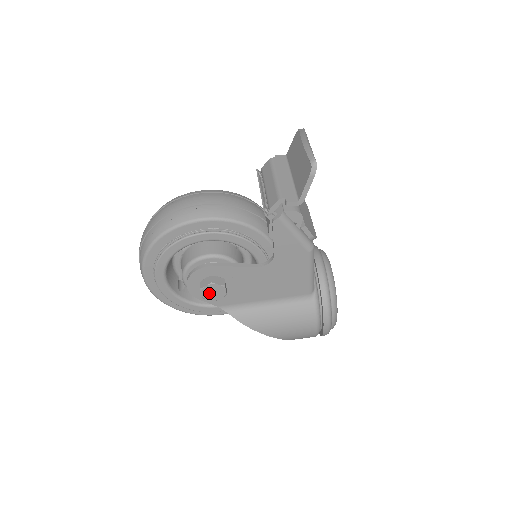
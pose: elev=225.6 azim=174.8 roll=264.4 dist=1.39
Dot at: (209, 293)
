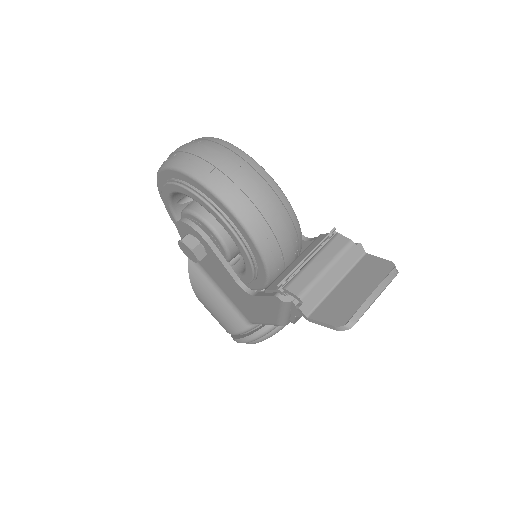
Dot at: (185, 248)
